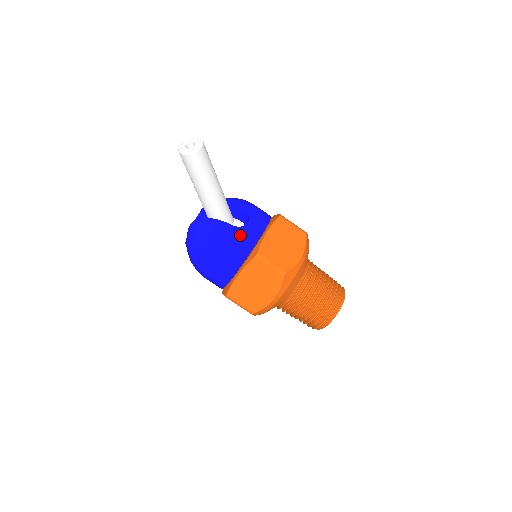
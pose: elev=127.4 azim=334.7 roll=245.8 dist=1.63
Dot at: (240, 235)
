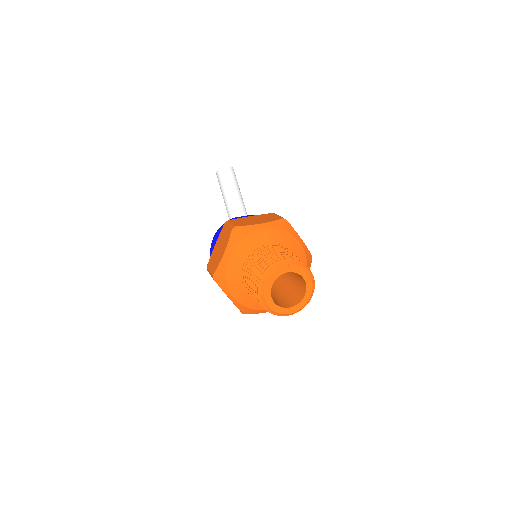
Dot at: occluded
